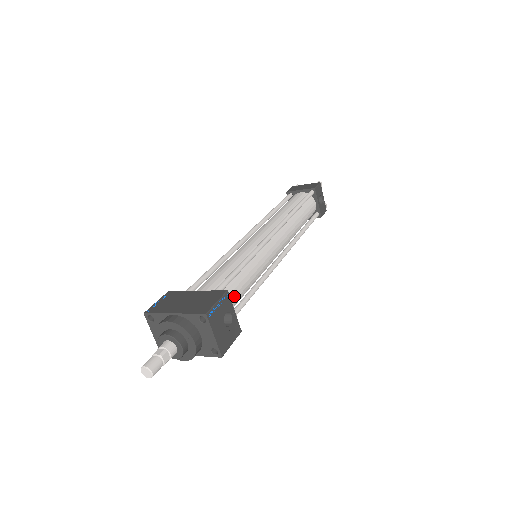
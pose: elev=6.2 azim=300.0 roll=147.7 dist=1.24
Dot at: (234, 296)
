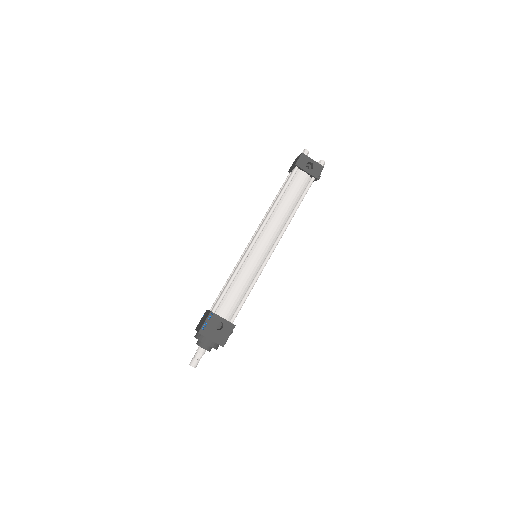
Dot at: (231, 303)
